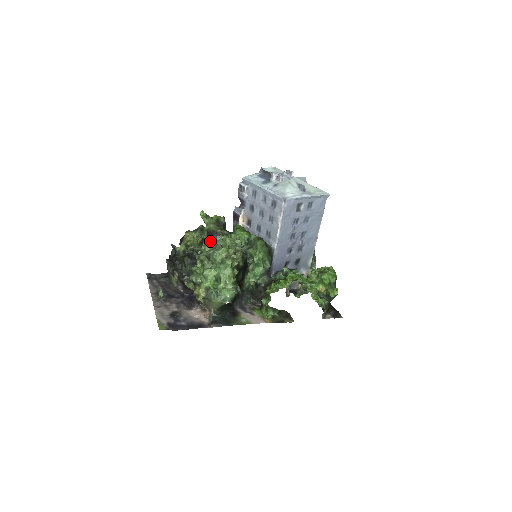
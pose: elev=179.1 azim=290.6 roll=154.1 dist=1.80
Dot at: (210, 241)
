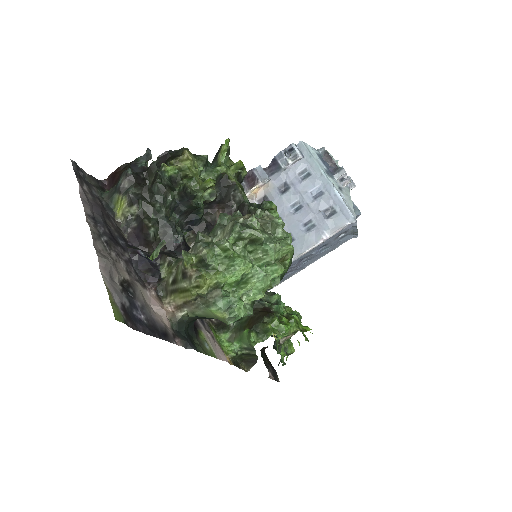
Dot at: (217, 193)
